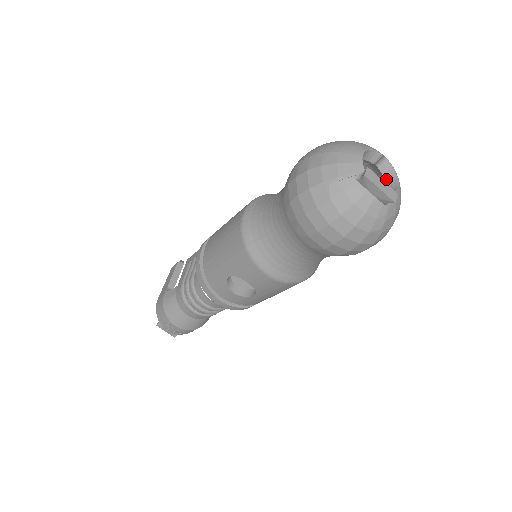
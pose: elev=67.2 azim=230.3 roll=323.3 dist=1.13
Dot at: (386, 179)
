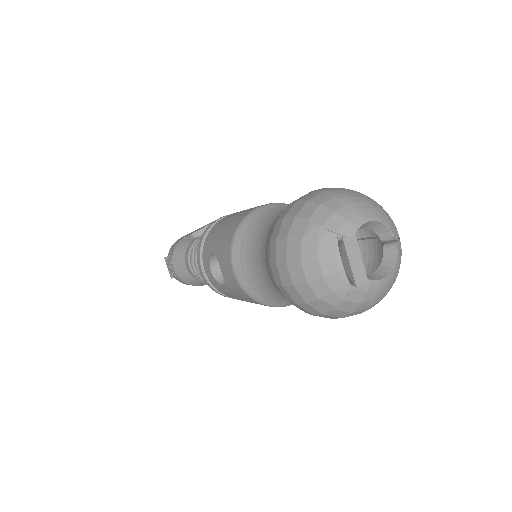
Dot at: (382, 264)
